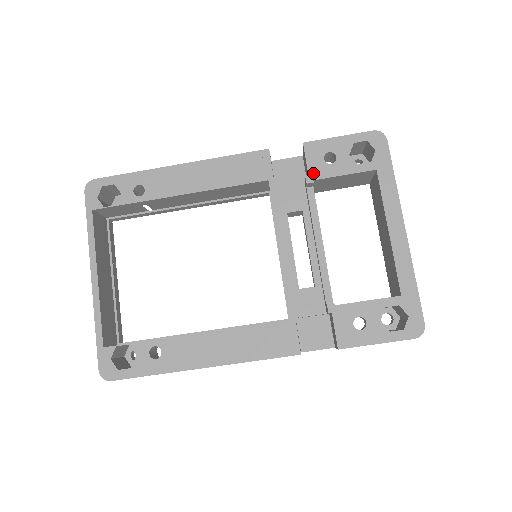
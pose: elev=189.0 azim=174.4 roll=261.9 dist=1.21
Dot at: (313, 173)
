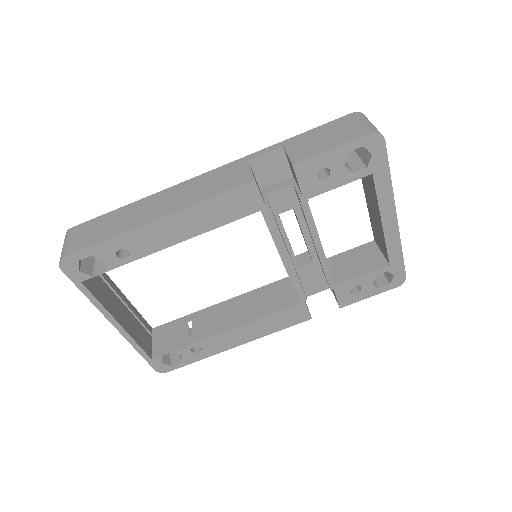
Dot at: (307, 193)
